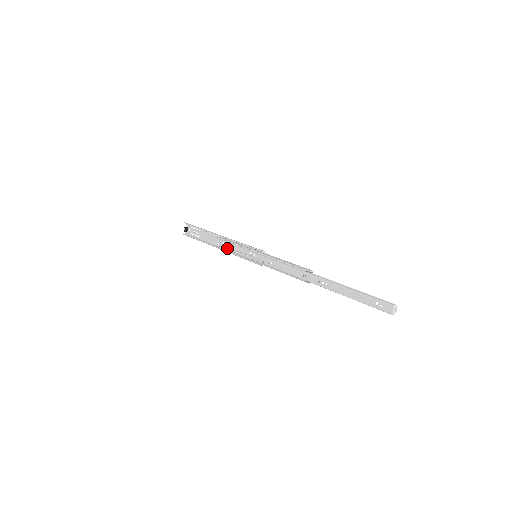
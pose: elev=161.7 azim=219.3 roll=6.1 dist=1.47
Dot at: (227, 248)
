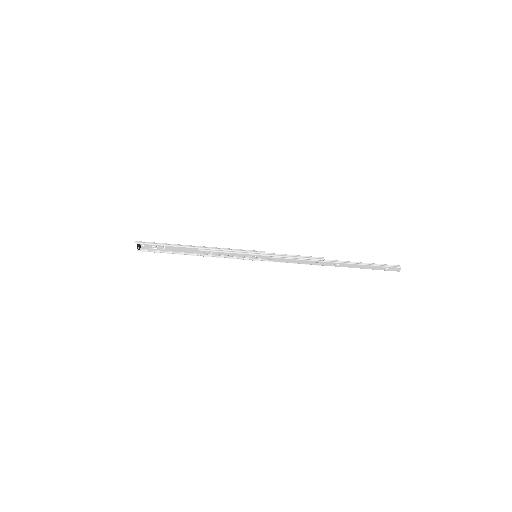
Dot at: (213, 254)
